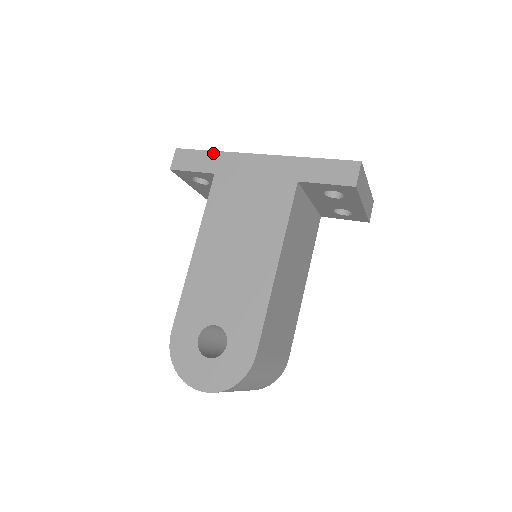
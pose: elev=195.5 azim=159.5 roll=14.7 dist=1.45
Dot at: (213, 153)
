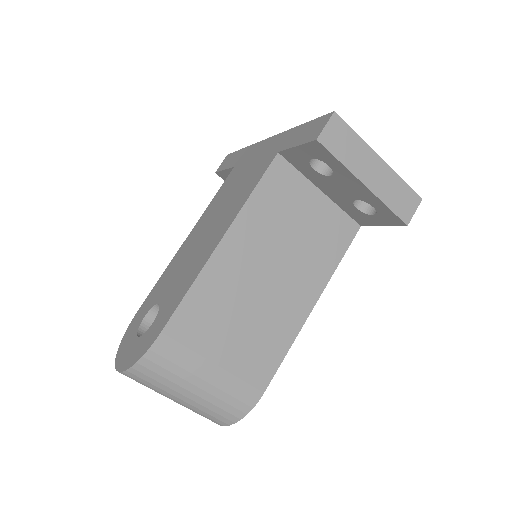
Dot at: (243, 150)
